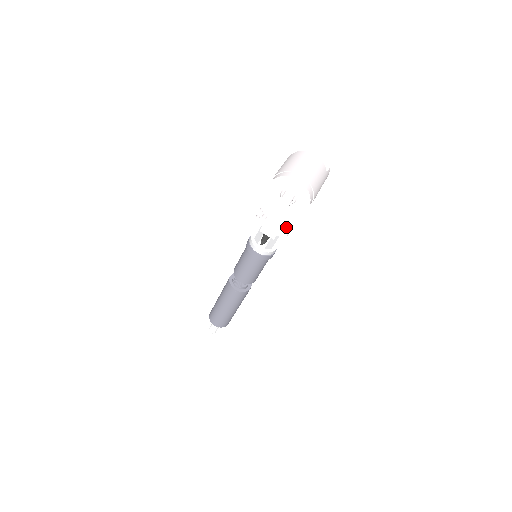
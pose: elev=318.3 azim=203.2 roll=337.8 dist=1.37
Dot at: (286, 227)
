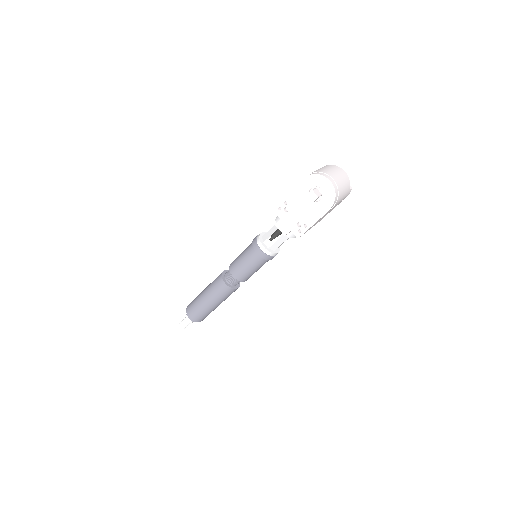
Dot at: (302, 224)
